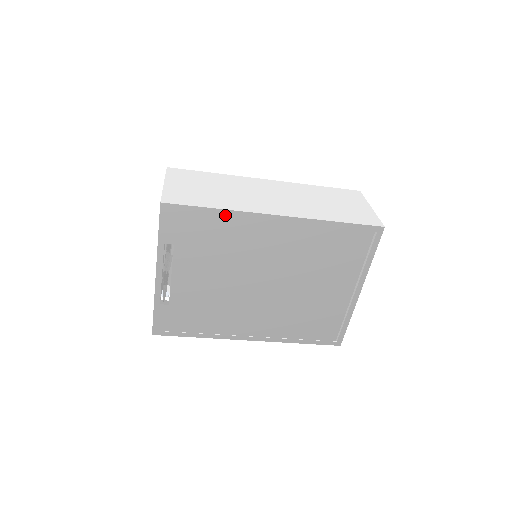
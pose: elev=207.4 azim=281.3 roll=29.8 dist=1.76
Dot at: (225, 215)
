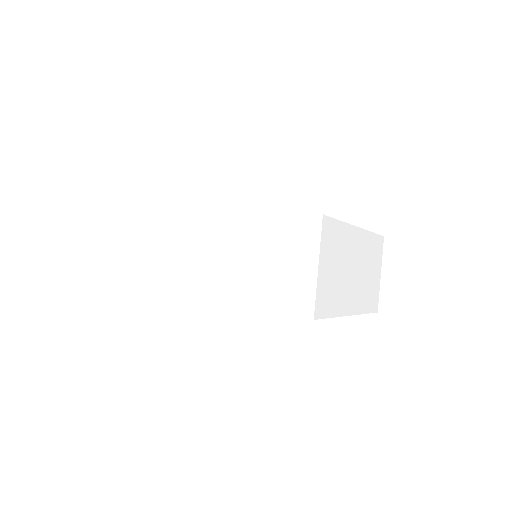
Dot at: occluded
